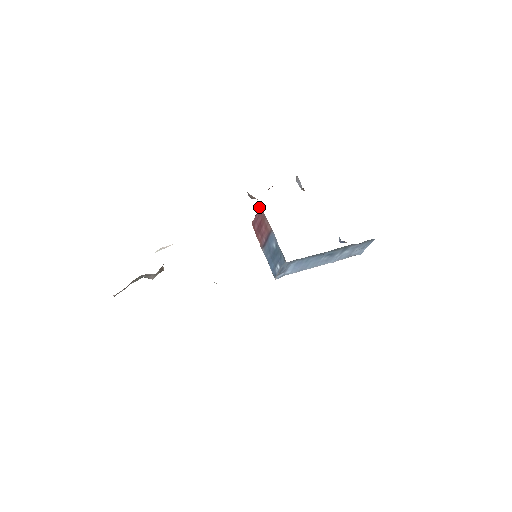
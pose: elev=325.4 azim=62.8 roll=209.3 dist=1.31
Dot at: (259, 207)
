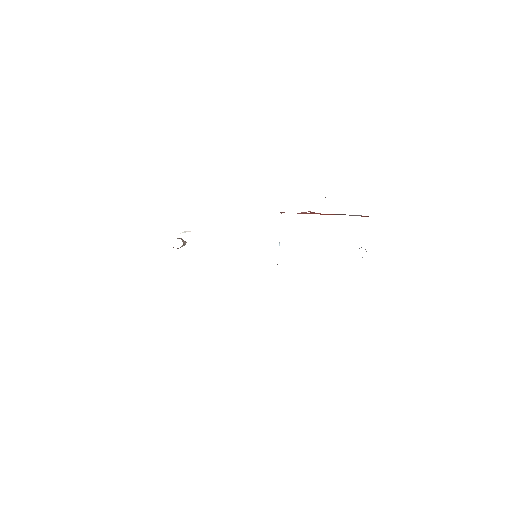
Dot at: occluded
